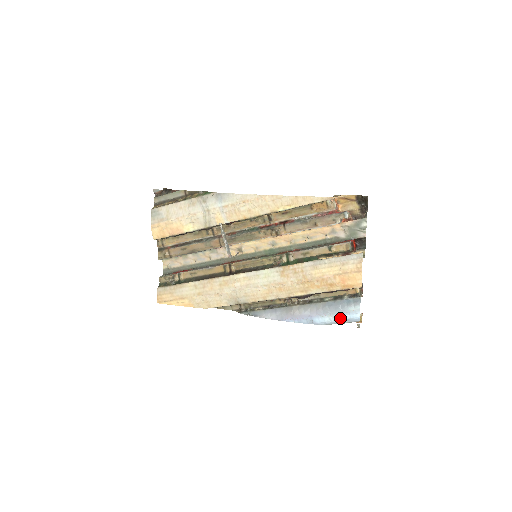
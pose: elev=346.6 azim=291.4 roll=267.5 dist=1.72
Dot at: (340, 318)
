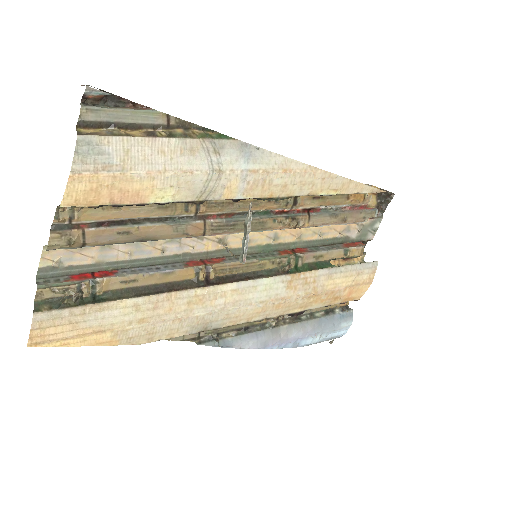
Dot at: (328, 337)
